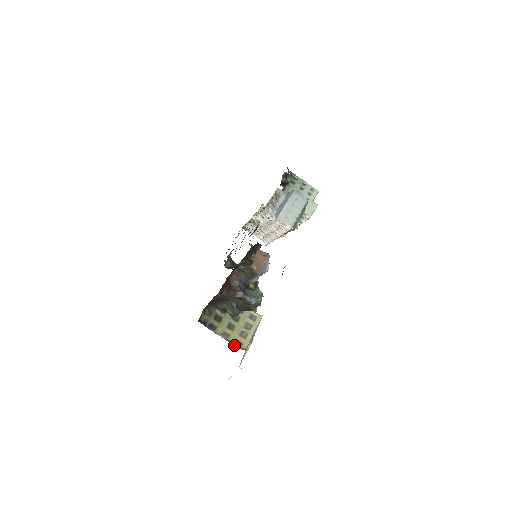
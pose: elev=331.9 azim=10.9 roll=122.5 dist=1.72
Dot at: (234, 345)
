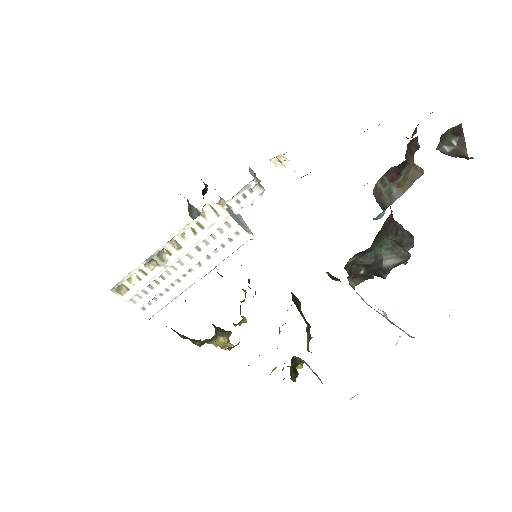
Dot at: occluded
